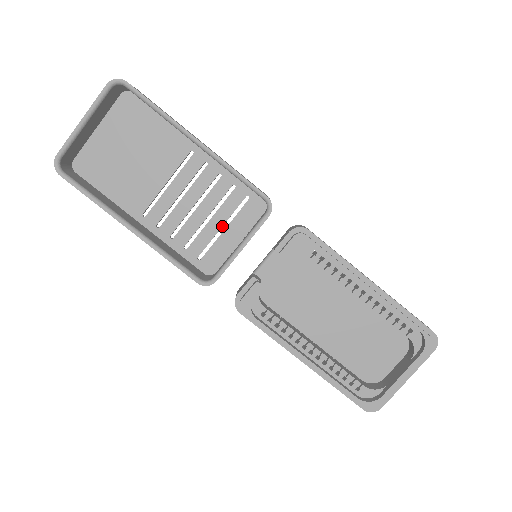
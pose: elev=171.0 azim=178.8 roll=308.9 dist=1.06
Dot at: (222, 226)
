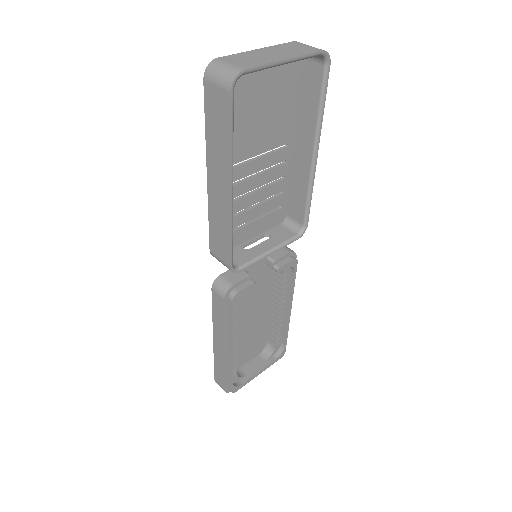
Dot at: (253, 217)
